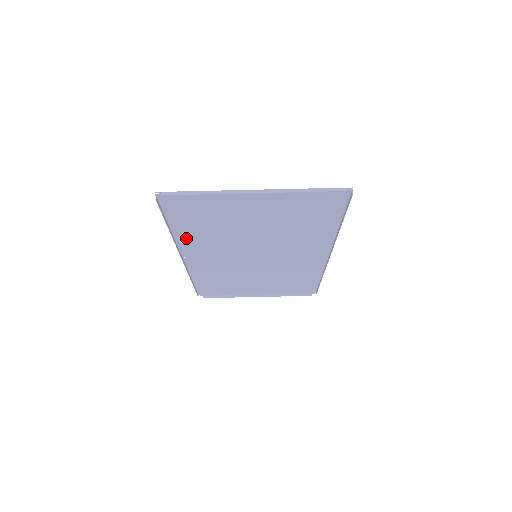
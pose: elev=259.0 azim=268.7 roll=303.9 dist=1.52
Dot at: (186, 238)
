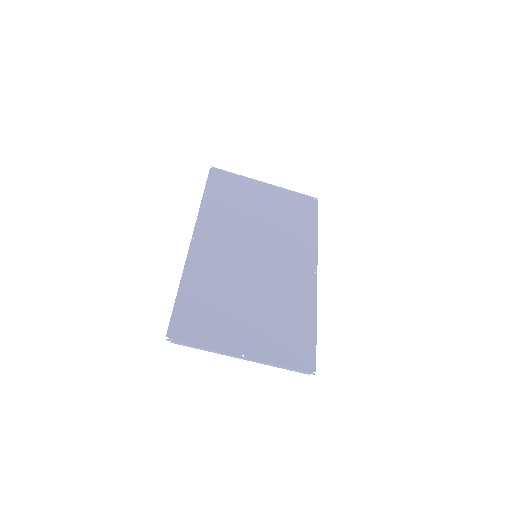
Dot at: (194, 273)
